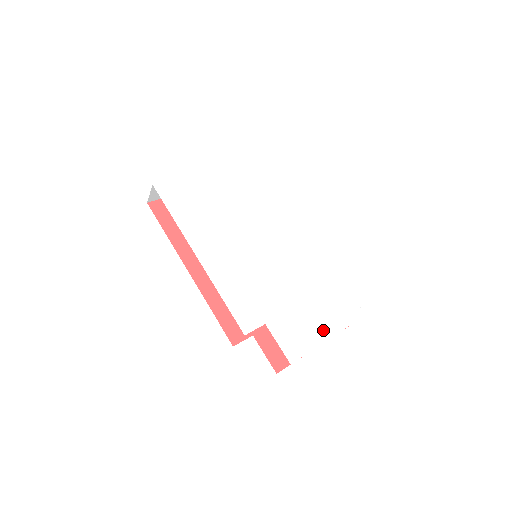
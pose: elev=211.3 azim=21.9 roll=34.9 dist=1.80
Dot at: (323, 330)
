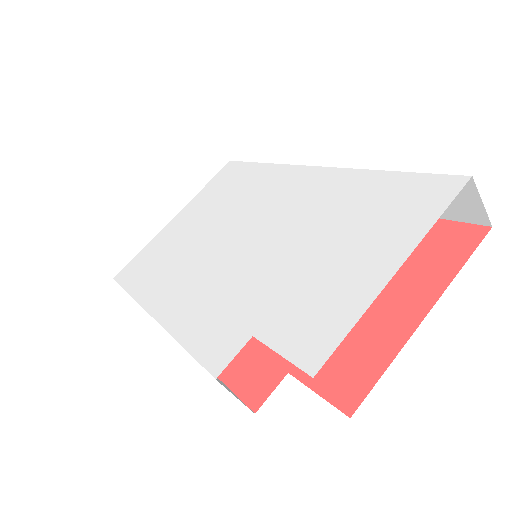
Dot at: (375, 268)
